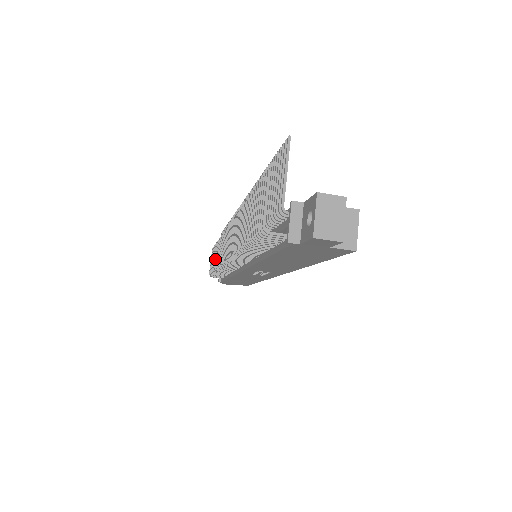
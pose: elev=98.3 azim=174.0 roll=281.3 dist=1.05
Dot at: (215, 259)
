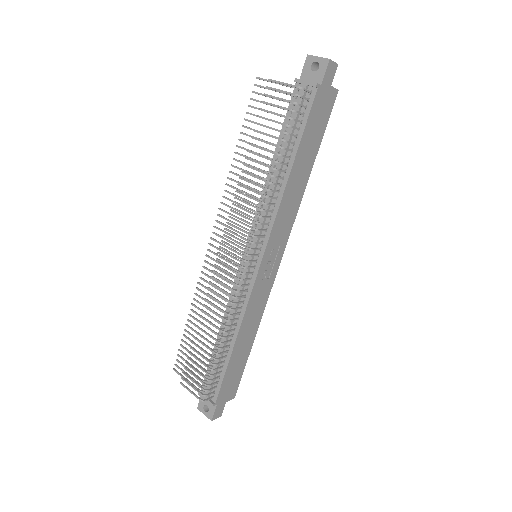
Dot at: (208, 342)
